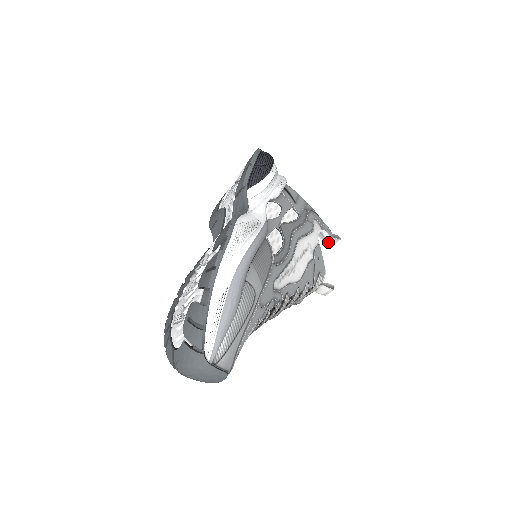
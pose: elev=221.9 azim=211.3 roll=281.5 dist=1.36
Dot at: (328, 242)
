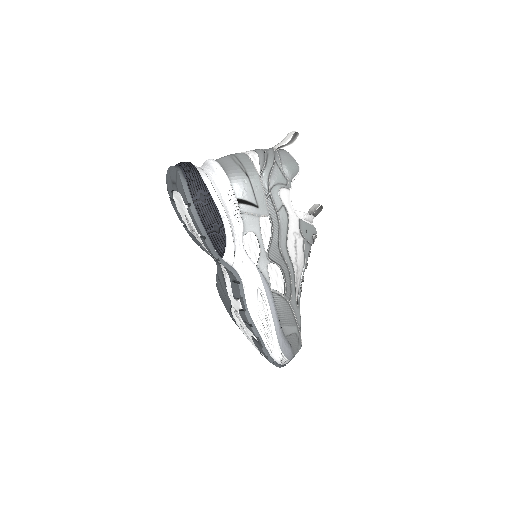
Dot at: (288, 143)
